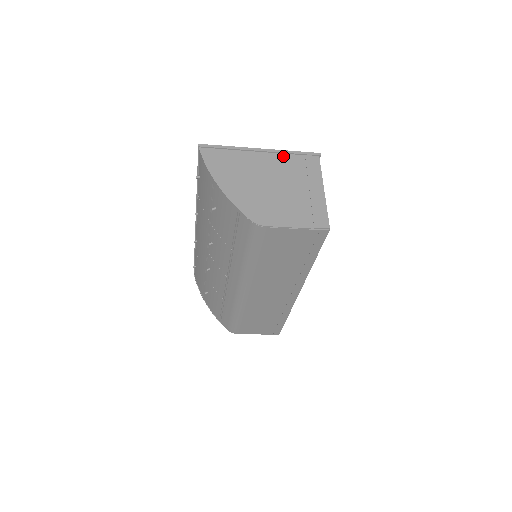
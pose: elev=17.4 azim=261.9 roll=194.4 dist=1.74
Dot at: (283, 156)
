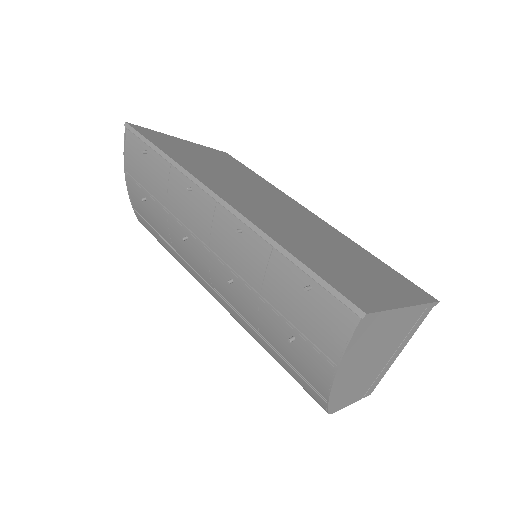
Dot at: (414, 312)
